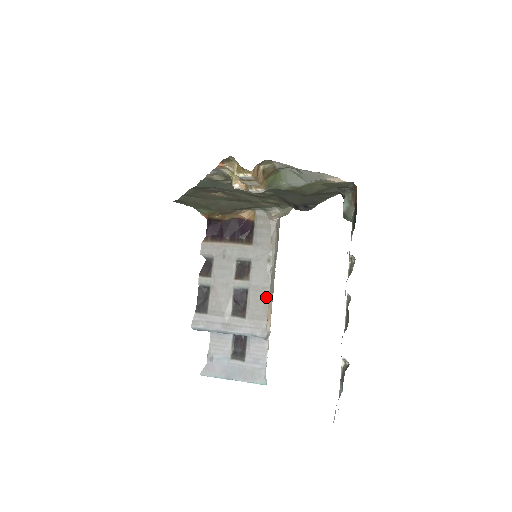
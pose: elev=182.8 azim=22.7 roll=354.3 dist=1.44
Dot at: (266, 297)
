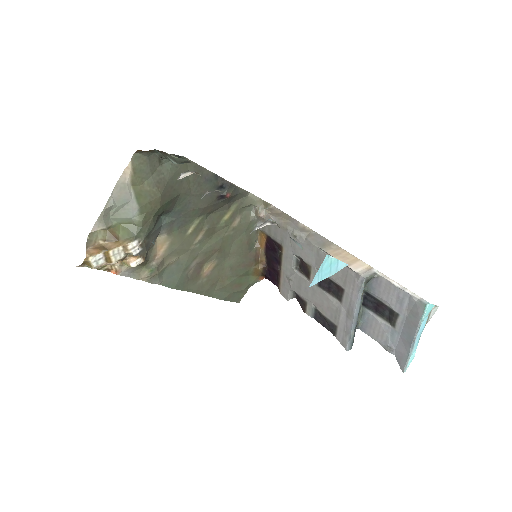
Dot at: occluded
